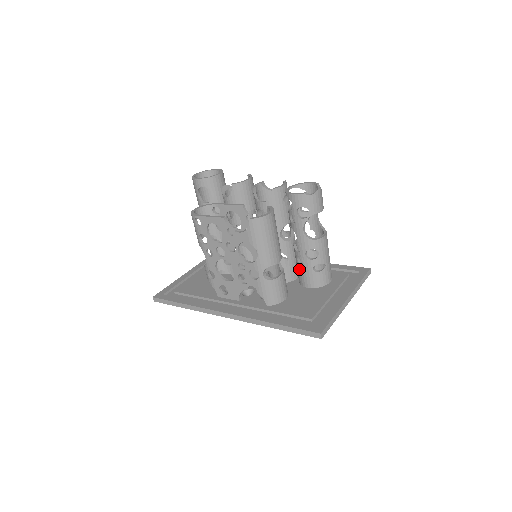
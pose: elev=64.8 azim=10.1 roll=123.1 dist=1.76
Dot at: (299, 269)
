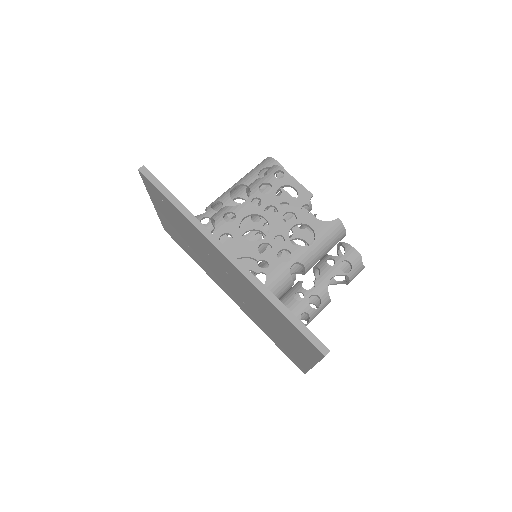
Dot at: (287, 302)
